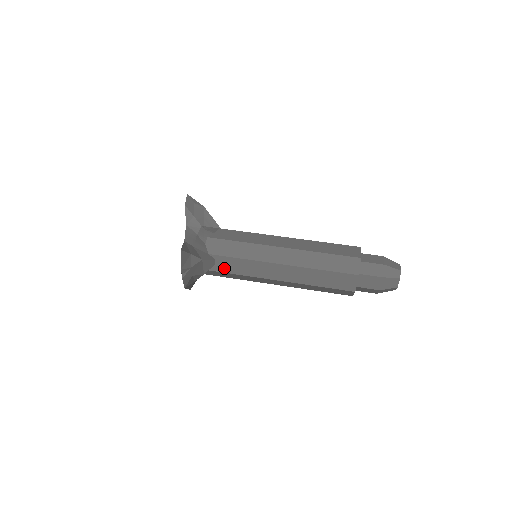
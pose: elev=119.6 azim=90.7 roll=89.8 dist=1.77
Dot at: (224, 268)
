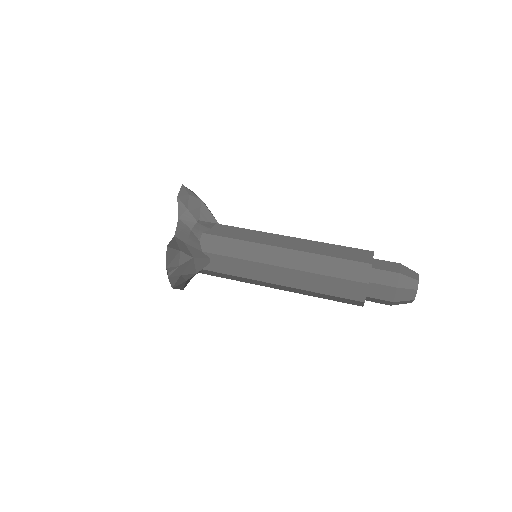
Dot at: (219, 268)
